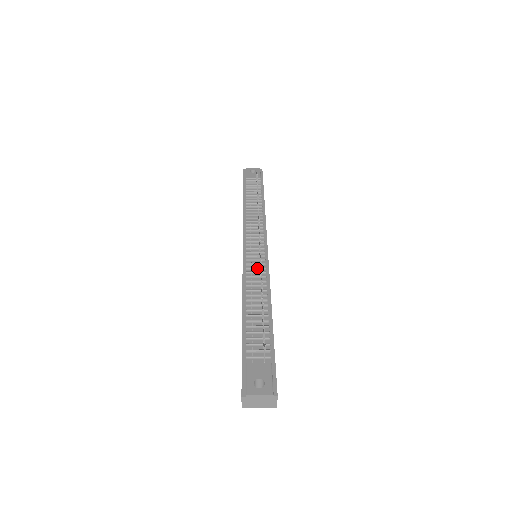
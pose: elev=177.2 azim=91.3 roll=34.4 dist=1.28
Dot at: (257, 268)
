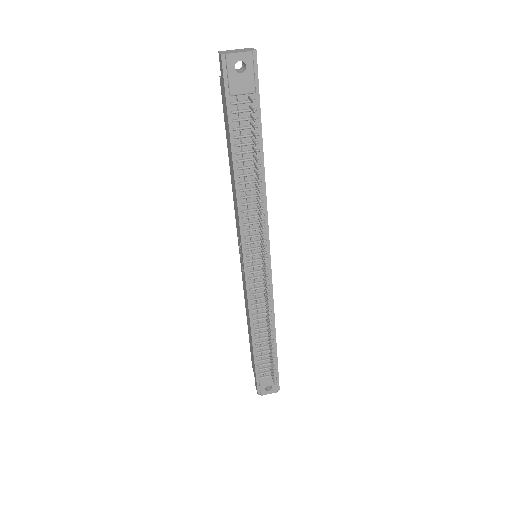
Dot at: (262, 294)
